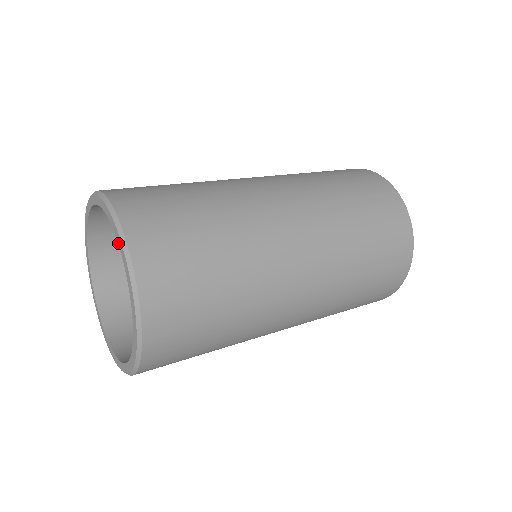
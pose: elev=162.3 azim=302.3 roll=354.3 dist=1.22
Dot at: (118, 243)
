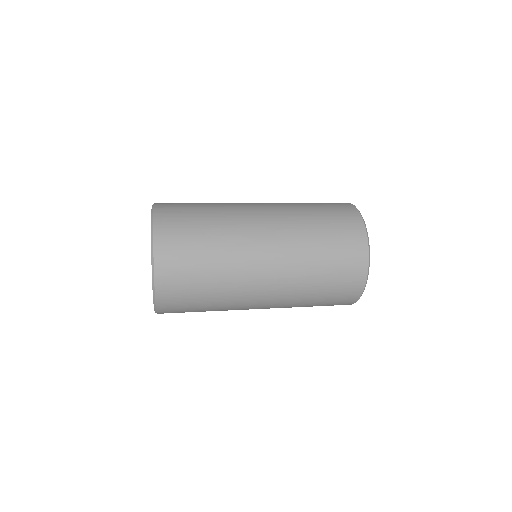
Dot at: occluded
